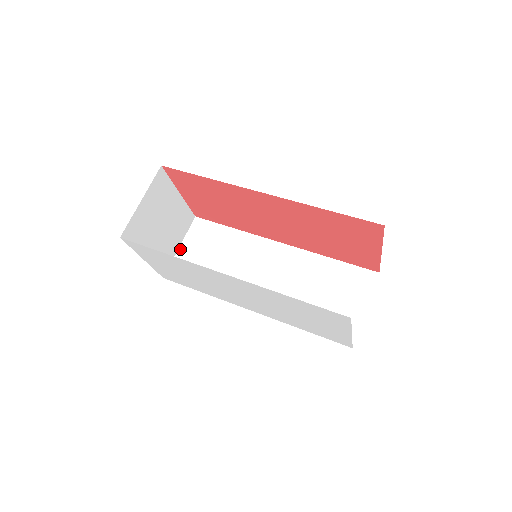
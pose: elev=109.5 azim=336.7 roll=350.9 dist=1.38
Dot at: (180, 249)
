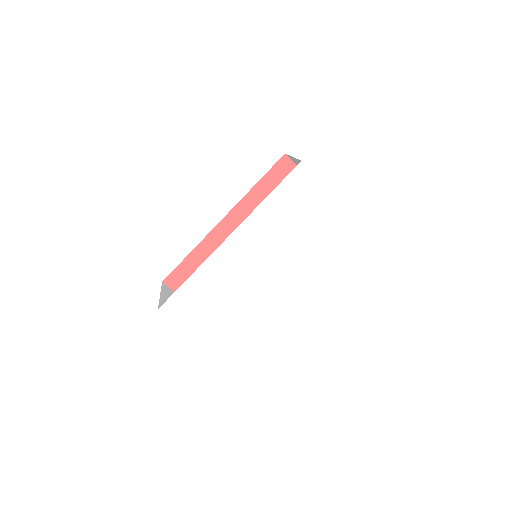
Dot at: occluded
